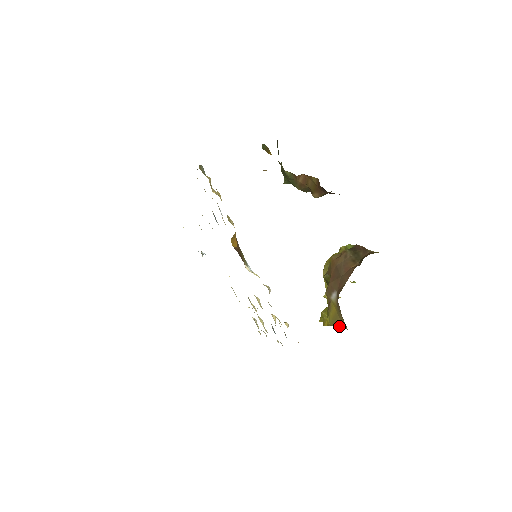
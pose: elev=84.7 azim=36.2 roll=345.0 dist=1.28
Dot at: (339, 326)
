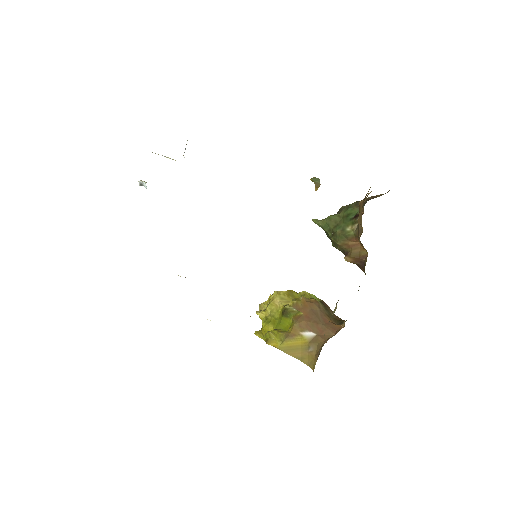
Dot at: (293, 356)
